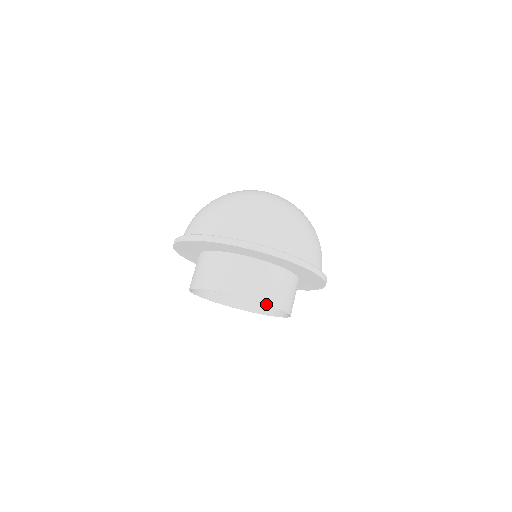
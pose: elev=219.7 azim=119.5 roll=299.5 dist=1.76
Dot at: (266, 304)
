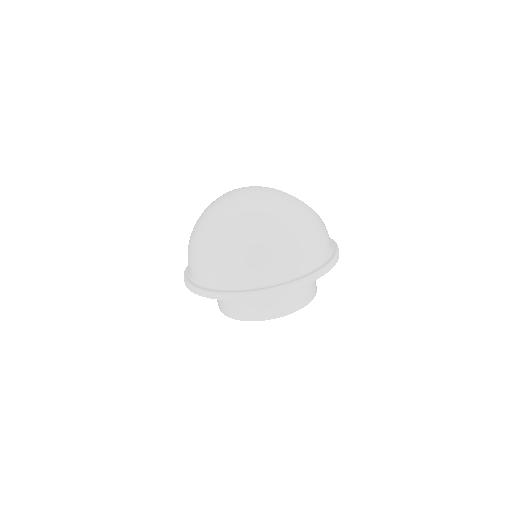
Dot at: occluded
